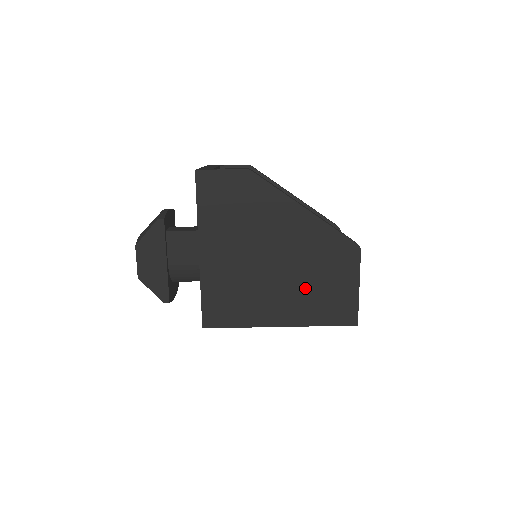
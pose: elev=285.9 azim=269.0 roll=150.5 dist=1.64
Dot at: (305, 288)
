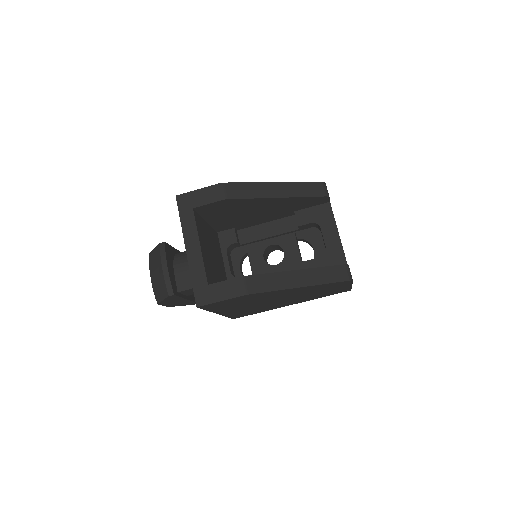
Dot at: (308, 296)
